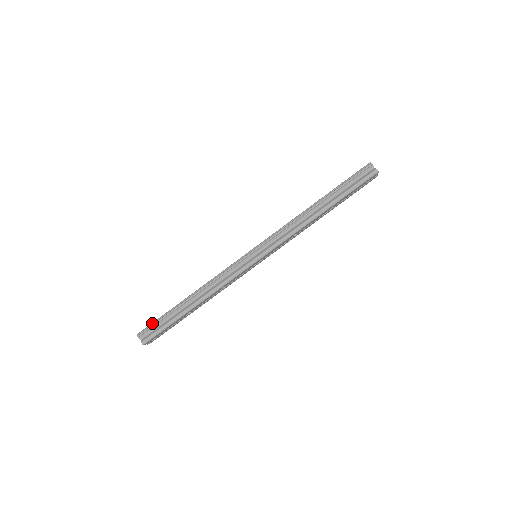
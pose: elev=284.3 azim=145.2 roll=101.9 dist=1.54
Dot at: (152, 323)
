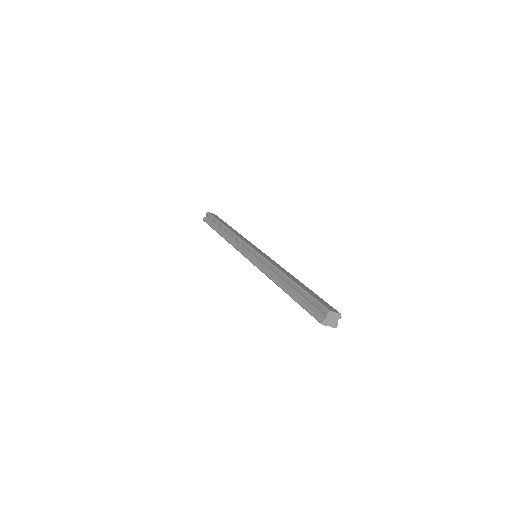
Dot at: (213, 216)
